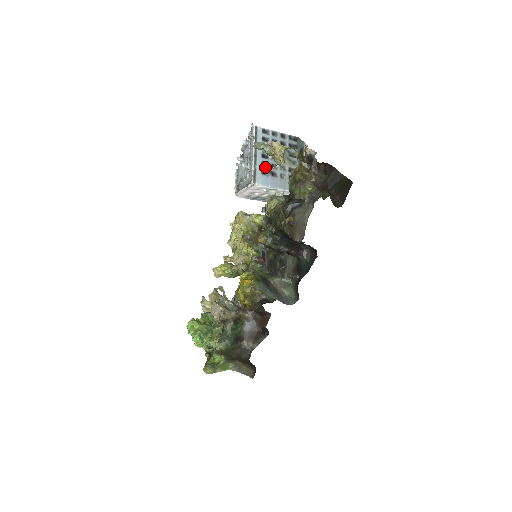
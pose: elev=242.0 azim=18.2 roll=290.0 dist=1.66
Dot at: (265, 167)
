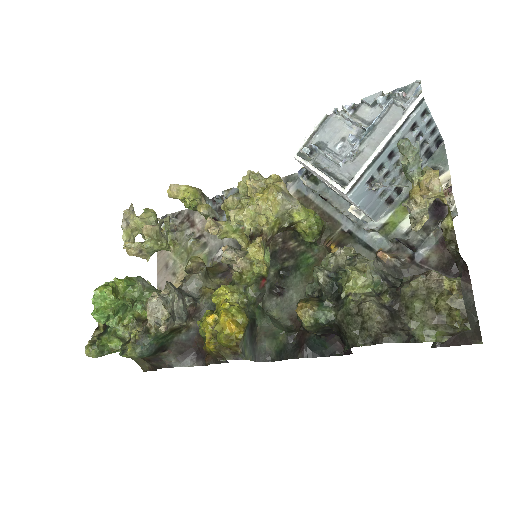
Dot at: (378, 173)
